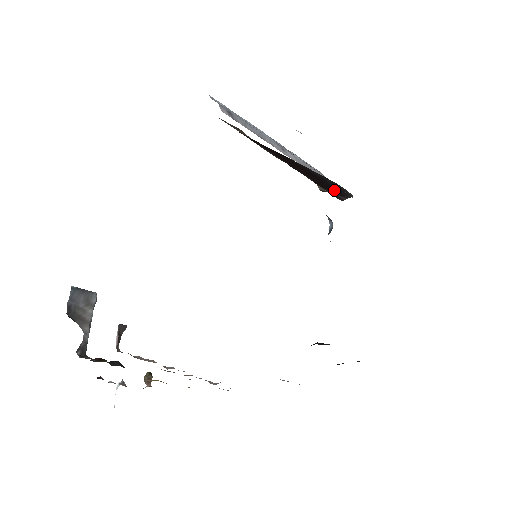
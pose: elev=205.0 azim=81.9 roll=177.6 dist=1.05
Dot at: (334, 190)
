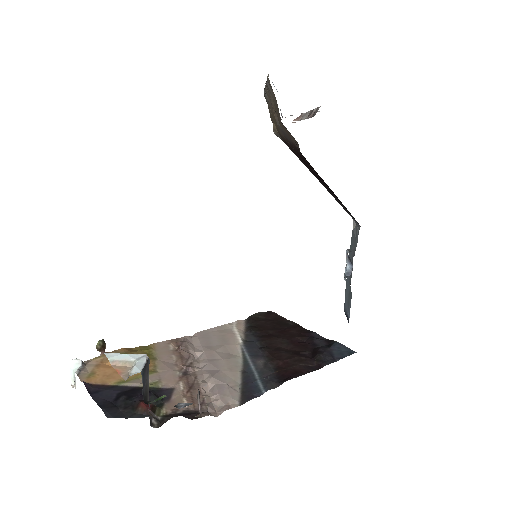
Dot at: (315, 176)
